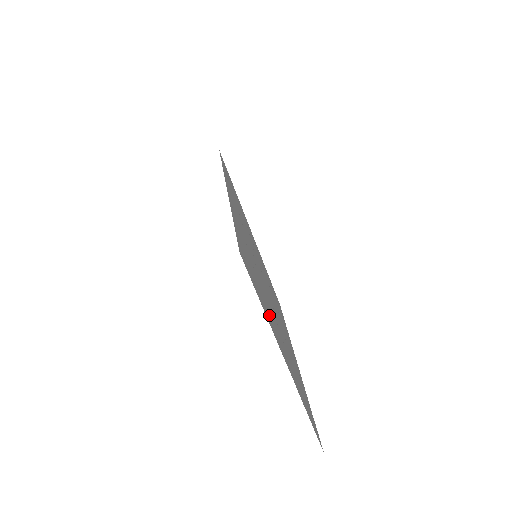
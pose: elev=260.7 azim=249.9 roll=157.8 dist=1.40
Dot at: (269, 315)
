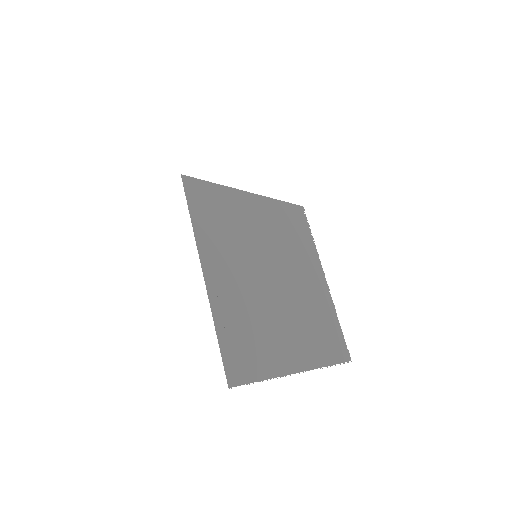
Dot at: (273, 355)
